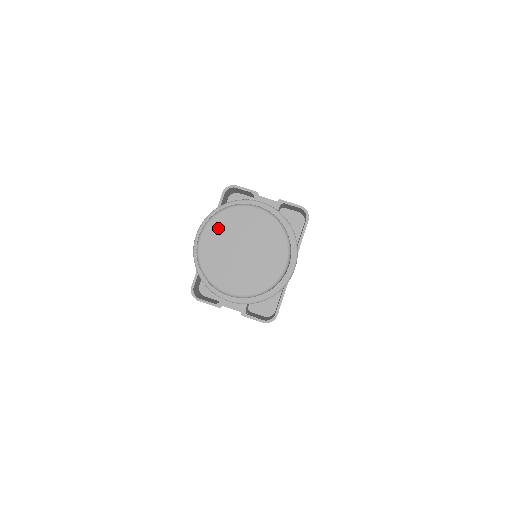
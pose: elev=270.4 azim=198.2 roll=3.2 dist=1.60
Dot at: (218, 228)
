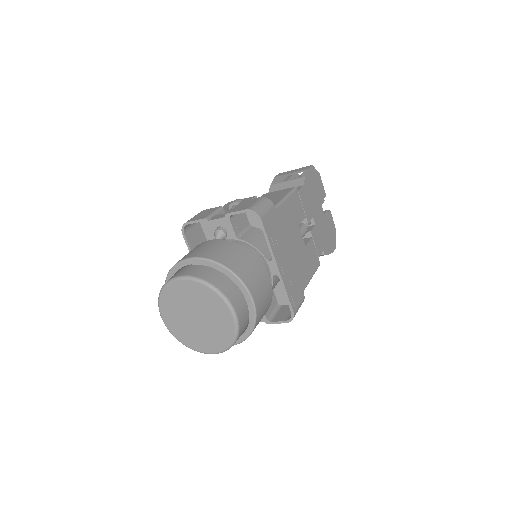
Dot at: (168, 309)
